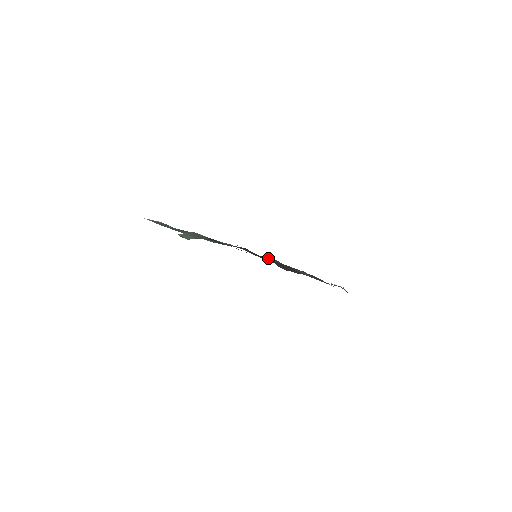
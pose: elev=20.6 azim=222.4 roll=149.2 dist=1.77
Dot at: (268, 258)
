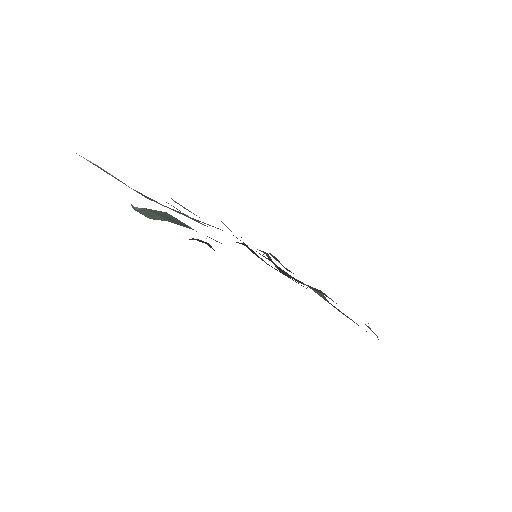
Dot at: (264, 252)
